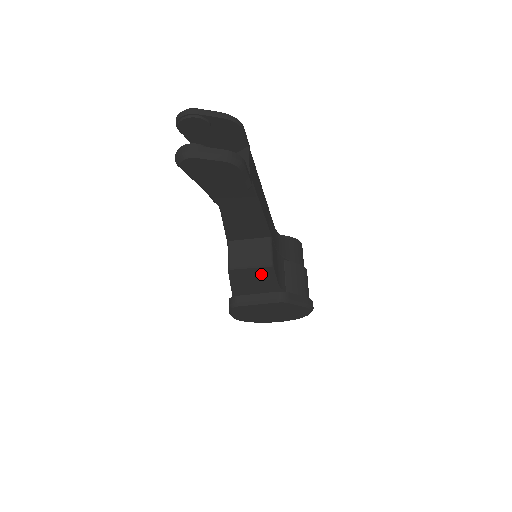
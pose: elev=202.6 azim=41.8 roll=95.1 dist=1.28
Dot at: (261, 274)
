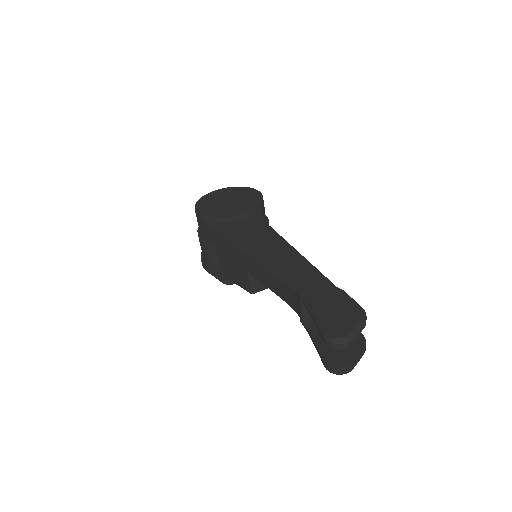
Dot at: occluded
